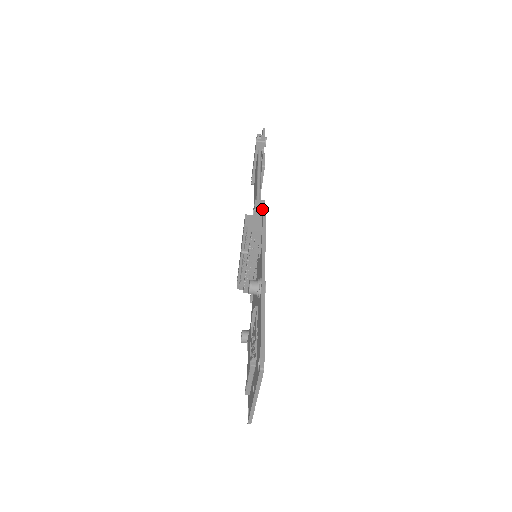
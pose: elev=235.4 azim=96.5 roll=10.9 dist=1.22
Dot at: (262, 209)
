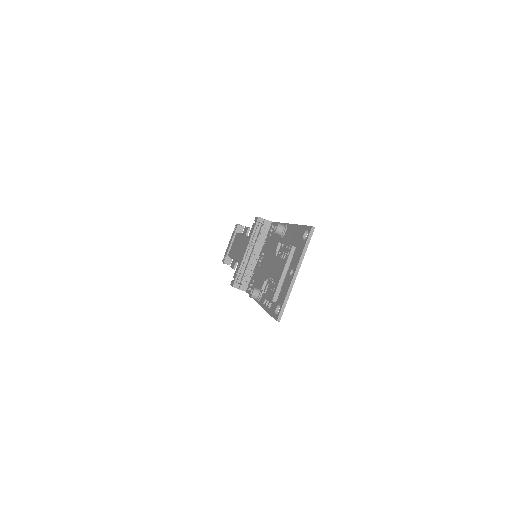
Dot at: occluded
